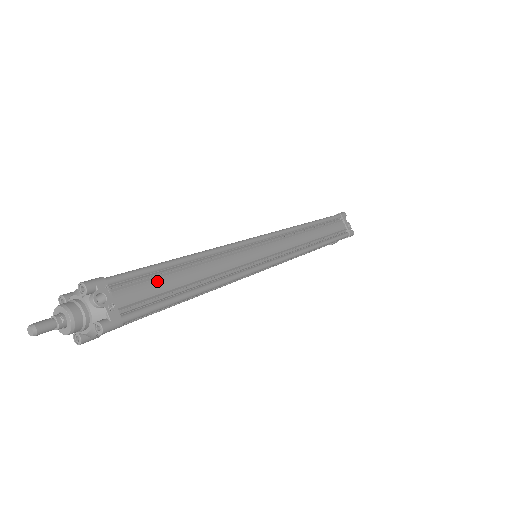
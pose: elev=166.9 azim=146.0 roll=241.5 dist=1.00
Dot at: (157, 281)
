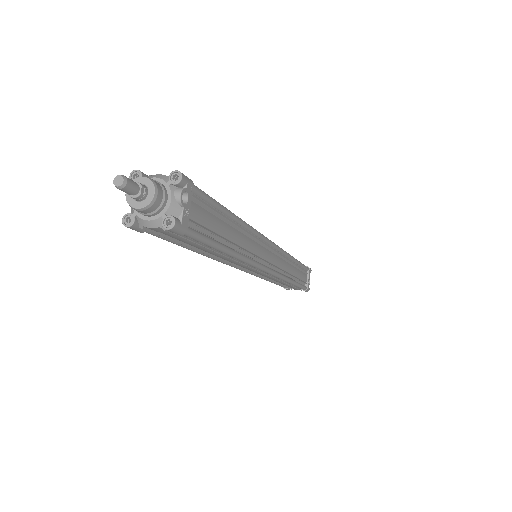
Dot at: (215, 218)
